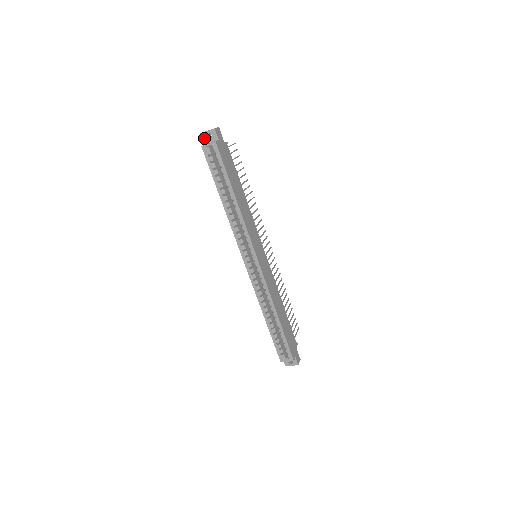
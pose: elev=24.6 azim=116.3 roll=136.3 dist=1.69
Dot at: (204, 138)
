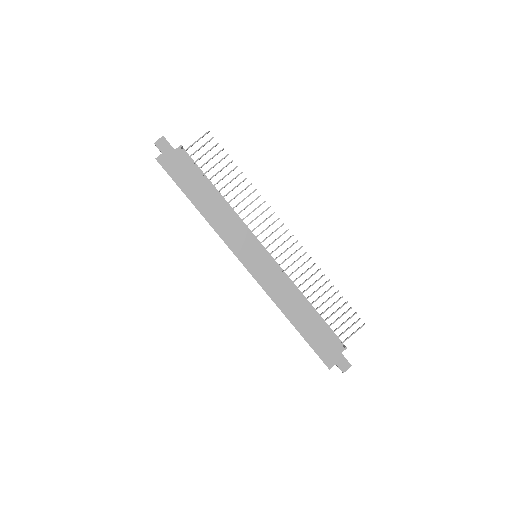
Dot at: occluded
